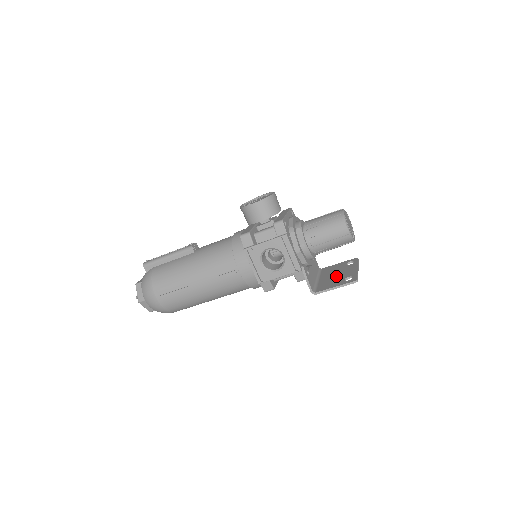
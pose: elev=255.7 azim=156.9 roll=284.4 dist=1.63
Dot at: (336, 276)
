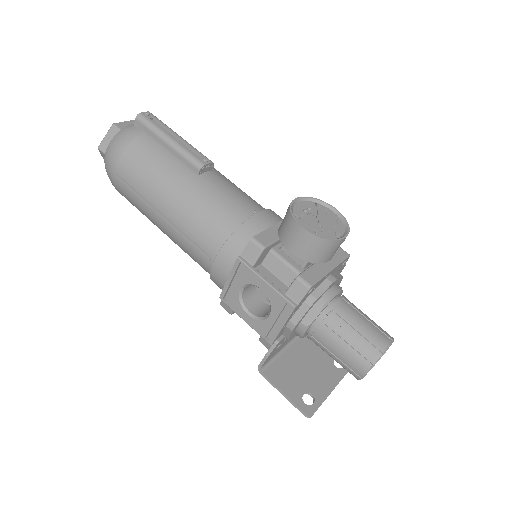
Dot at: (305, 370)
